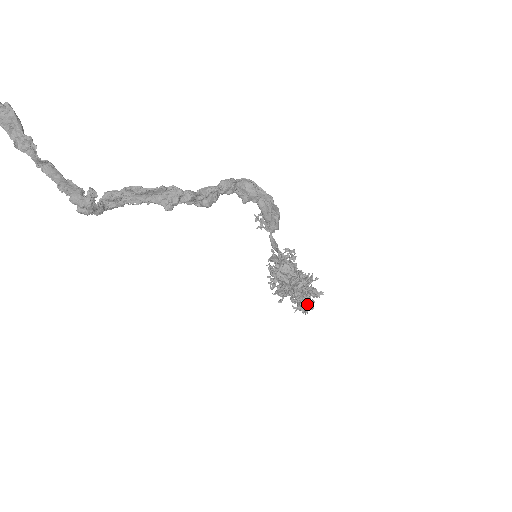
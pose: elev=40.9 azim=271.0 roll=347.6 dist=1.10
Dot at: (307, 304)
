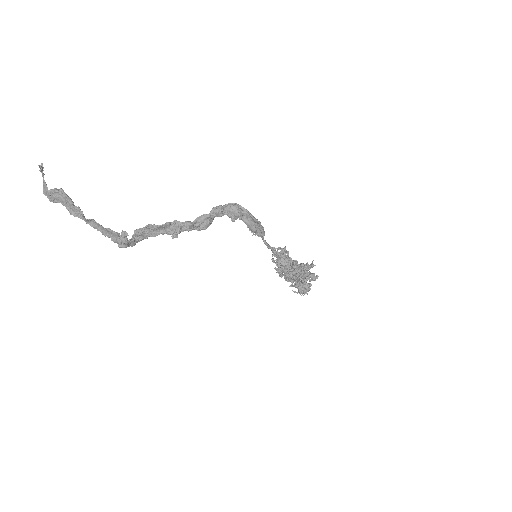
Dot at: (304, 287)
